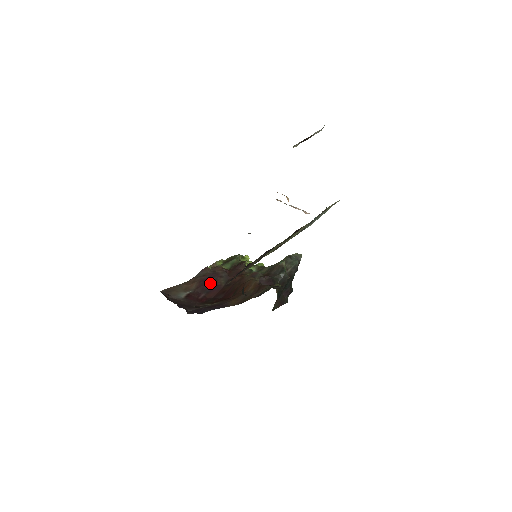
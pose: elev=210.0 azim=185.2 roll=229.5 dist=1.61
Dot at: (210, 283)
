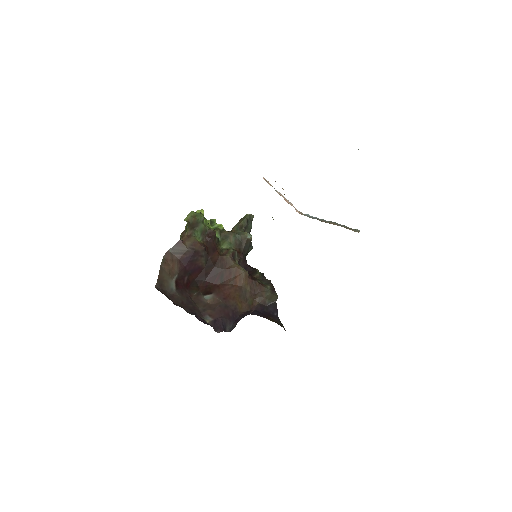
Dot at: (192, 264)
